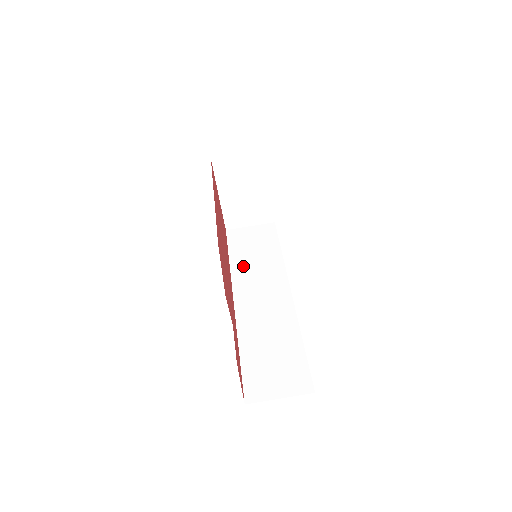
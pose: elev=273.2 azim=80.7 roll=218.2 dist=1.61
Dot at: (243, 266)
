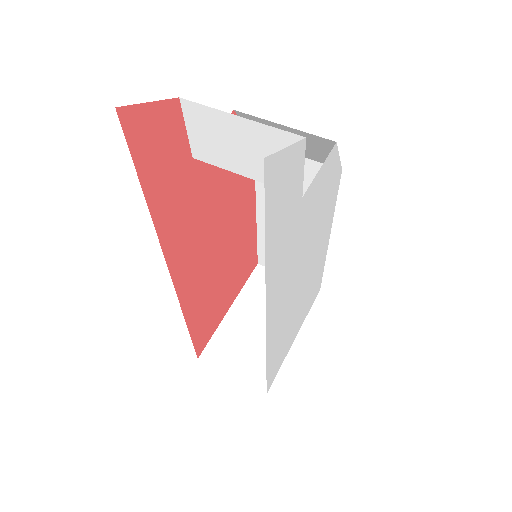
Dot at: occluded
